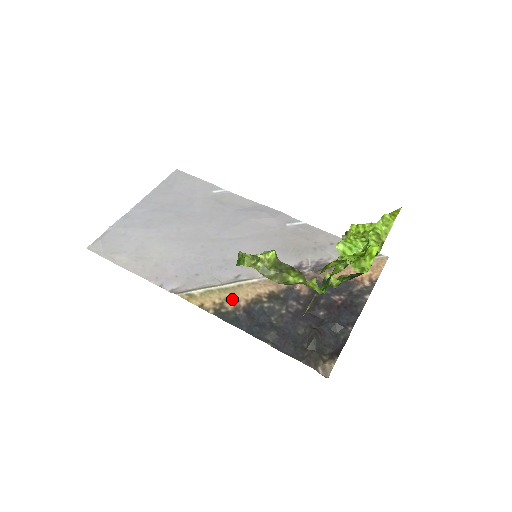
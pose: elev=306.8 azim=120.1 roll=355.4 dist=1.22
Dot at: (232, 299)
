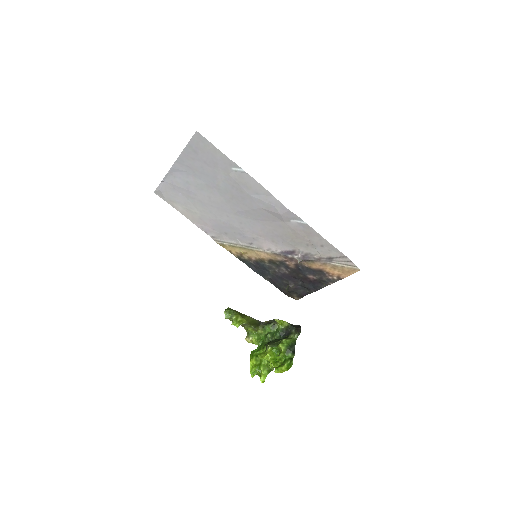
Dot at: (247, 255)
